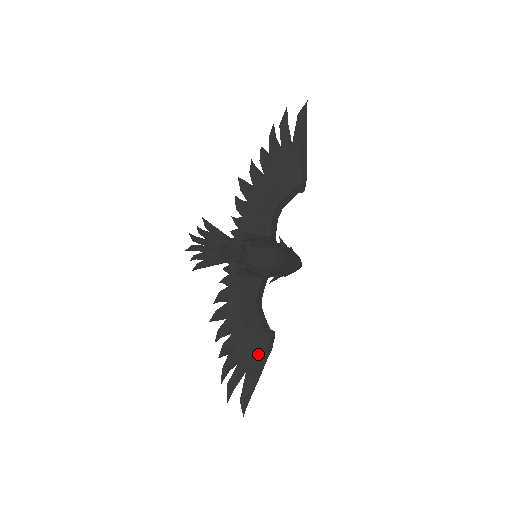
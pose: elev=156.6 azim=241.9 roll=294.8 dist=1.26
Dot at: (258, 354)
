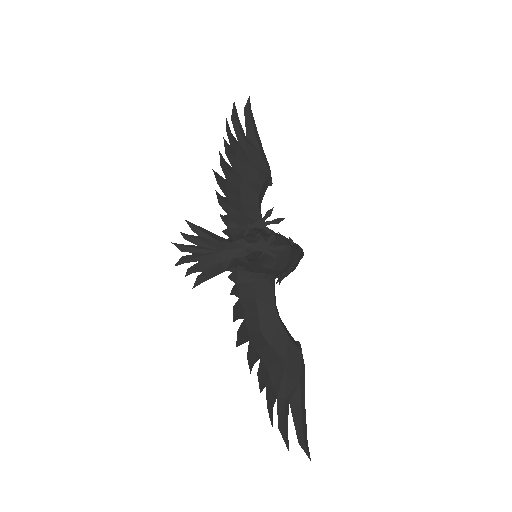
Dot at: (295, 373)
